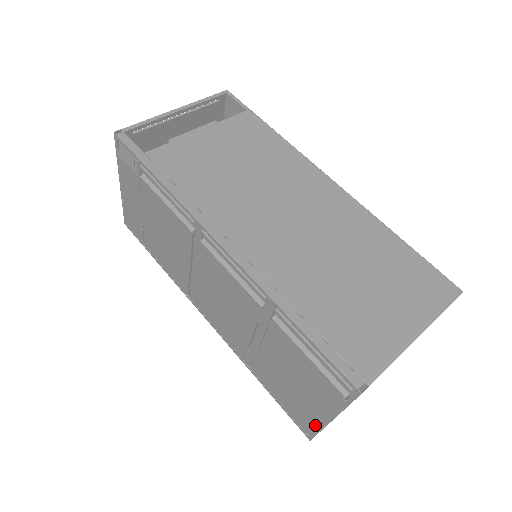
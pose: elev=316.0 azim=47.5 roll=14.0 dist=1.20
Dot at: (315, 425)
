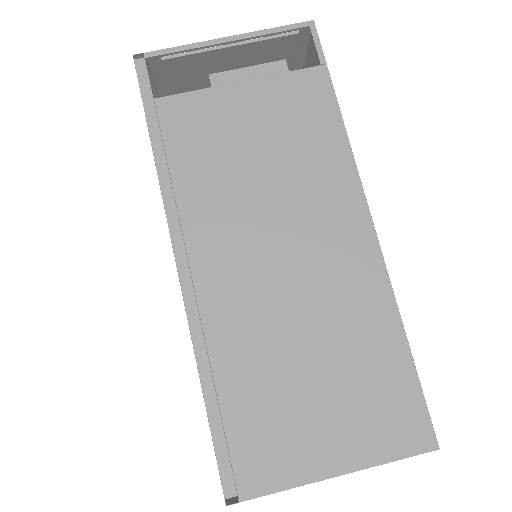
Dot at: occluded
